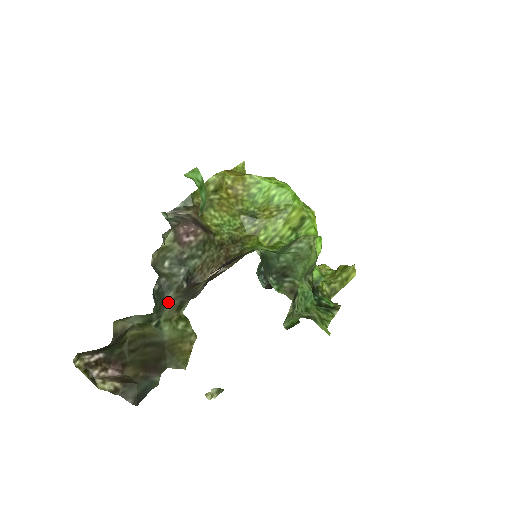
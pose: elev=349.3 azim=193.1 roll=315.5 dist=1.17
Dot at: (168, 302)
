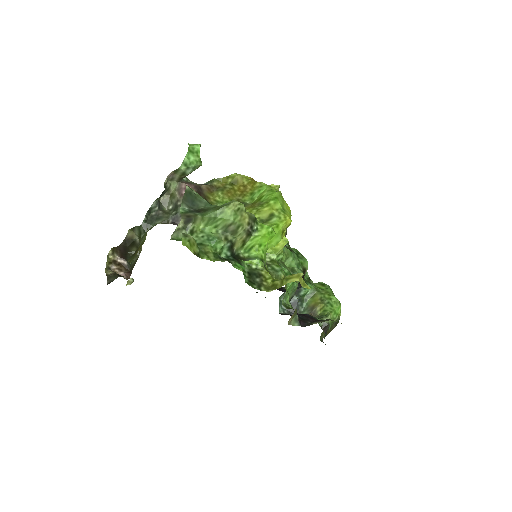
Dot at: (154, 225)
